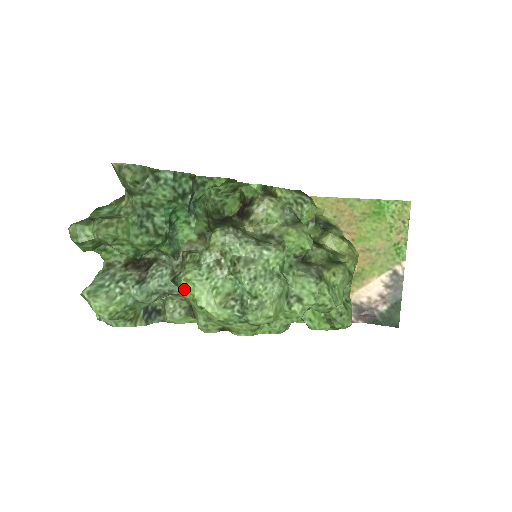
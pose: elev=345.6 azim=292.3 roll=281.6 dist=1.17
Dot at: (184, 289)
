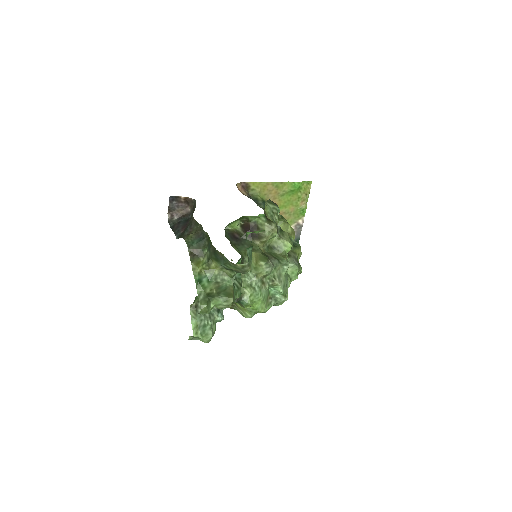
Dot at: (249, 306)
